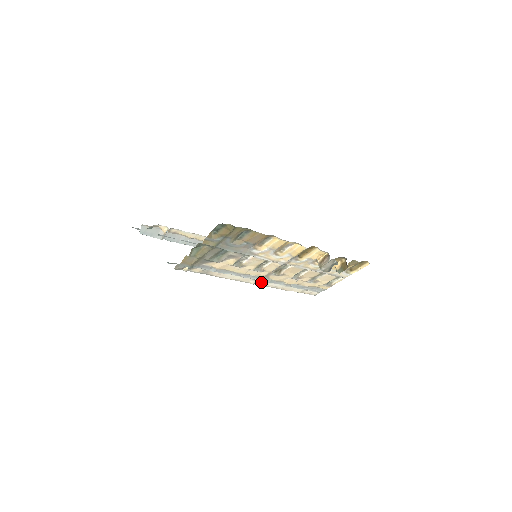
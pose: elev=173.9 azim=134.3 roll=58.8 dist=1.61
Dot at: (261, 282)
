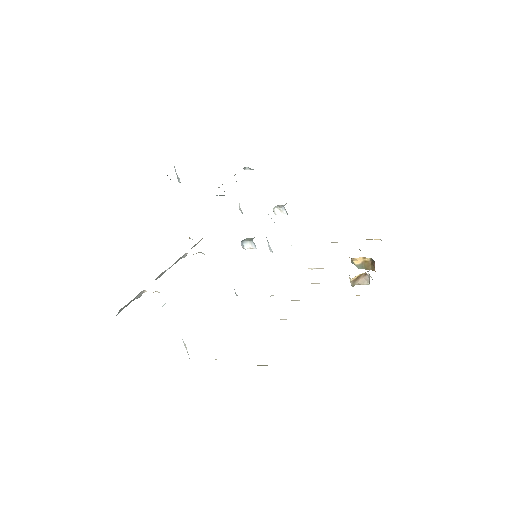
Dot at: occluded
